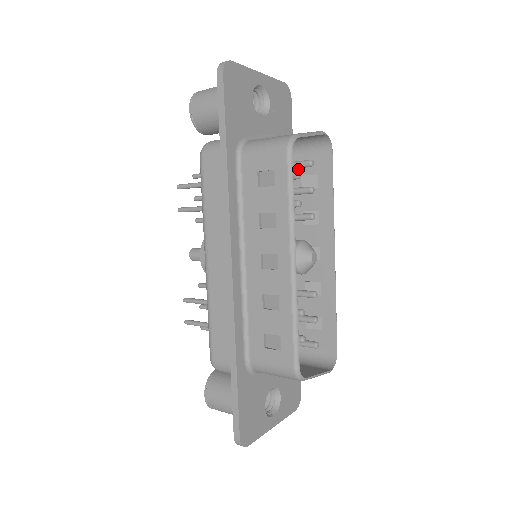
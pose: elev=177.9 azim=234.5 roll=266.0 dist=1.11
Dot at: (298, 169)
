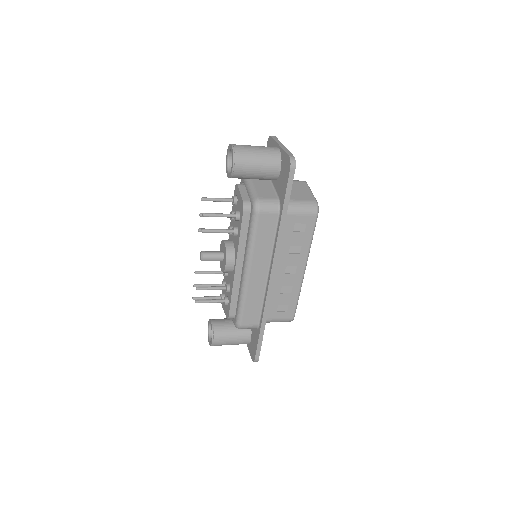
Dot at: occluded
